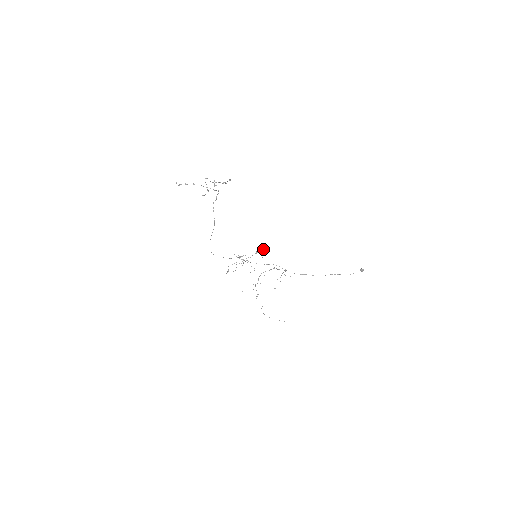
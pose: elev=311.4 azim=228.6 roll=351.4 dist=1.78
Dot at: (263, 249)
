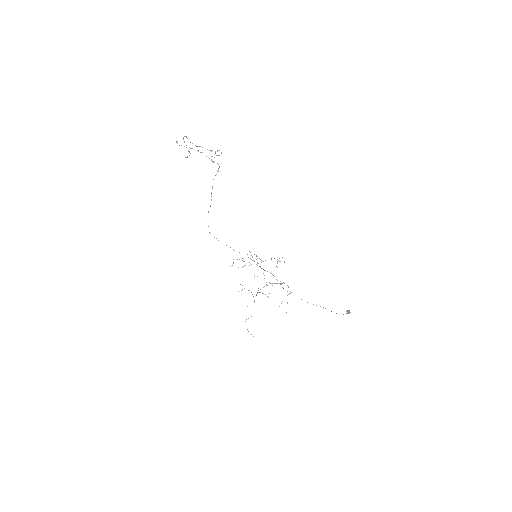
Dot at: occluded
